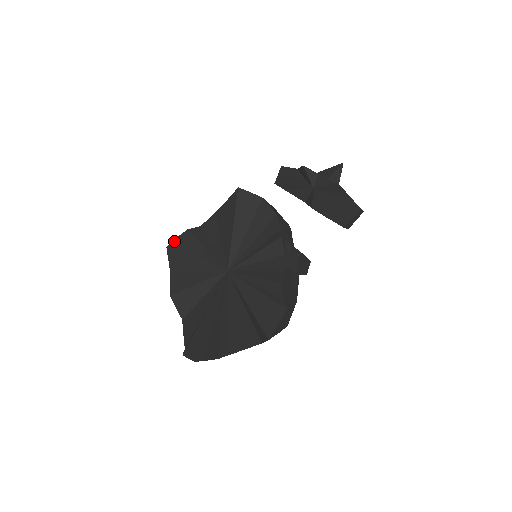
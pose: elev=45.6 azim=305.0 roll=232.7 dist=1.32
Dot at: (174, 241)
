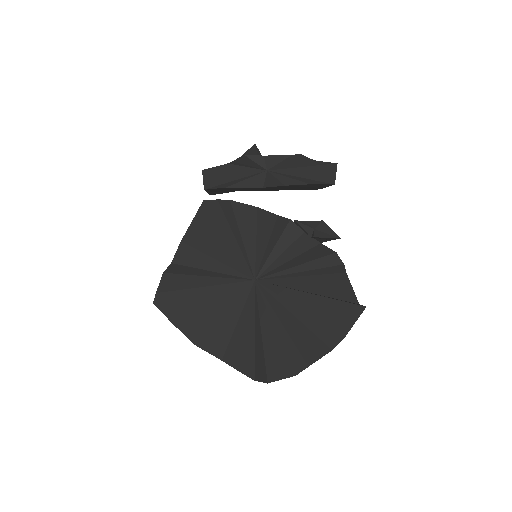
Dot at: (159, 291)
